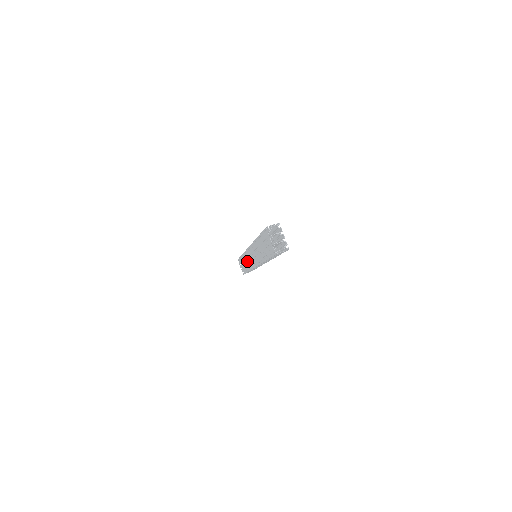
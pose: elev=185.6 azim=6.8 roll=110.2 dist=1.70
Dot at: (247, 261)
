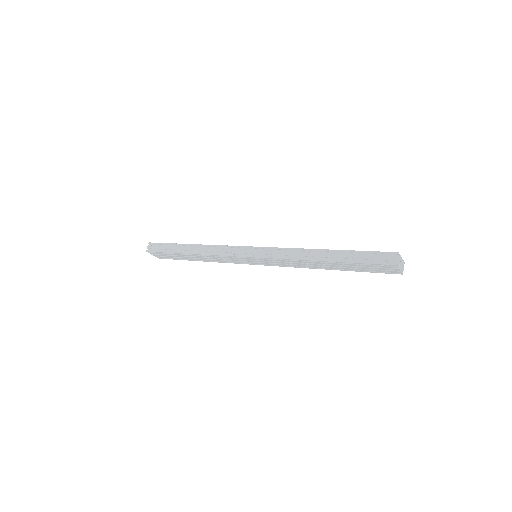
Dot at: (221, 260)
